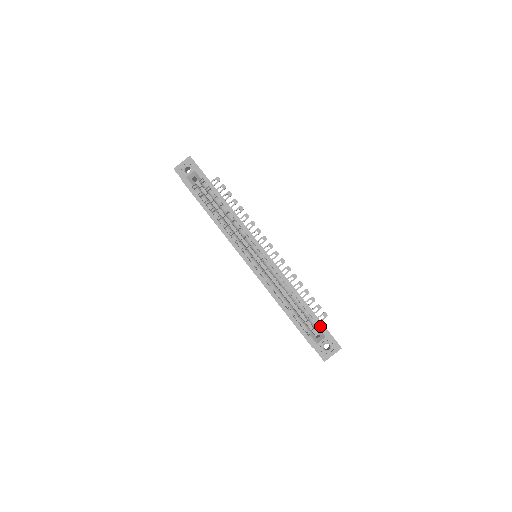
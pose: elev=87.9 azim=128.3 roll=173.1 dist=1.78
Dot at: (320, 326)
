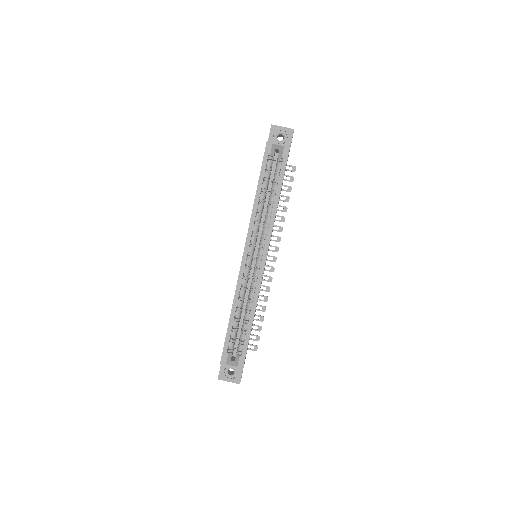
Dot at: (242, 356)
